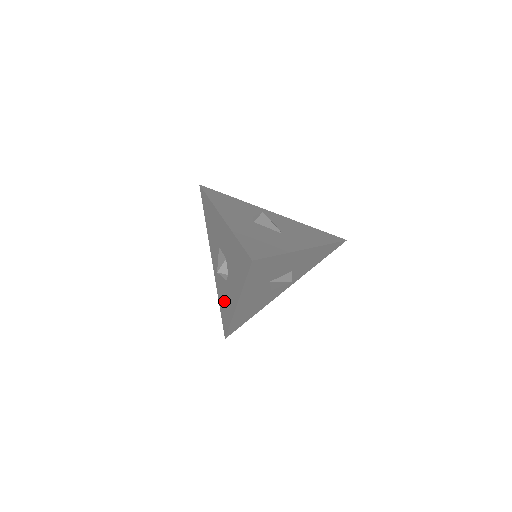
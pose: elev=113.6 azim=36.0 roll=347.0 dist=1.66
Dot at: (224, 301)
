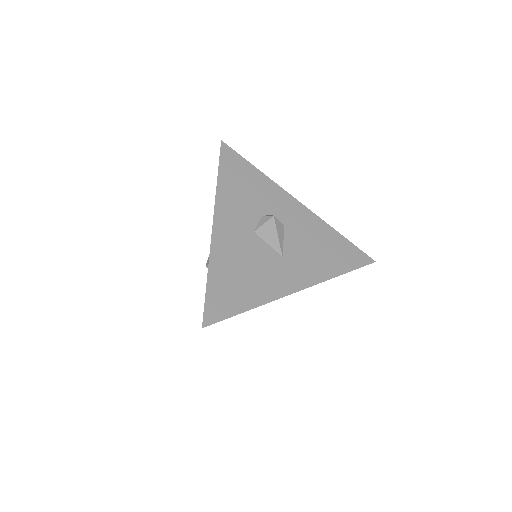
Dot at: occluded
